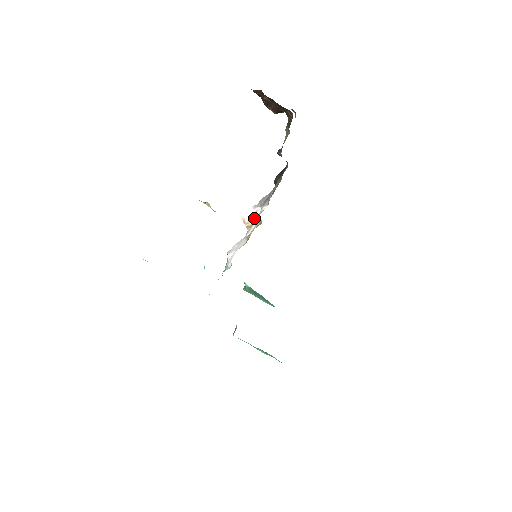
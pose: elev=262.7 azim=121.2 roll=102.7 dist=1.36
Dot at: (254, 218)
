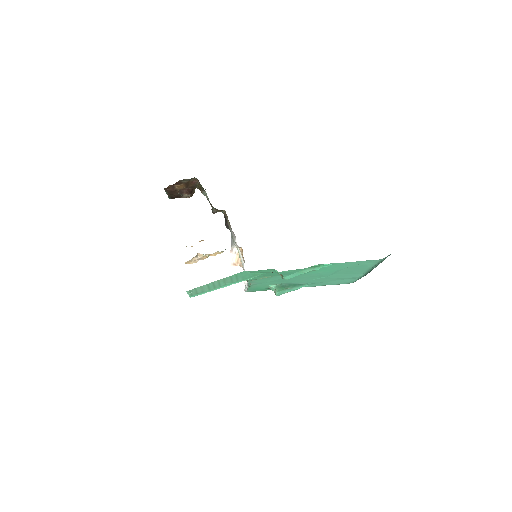
Dot at: (238, 257)
